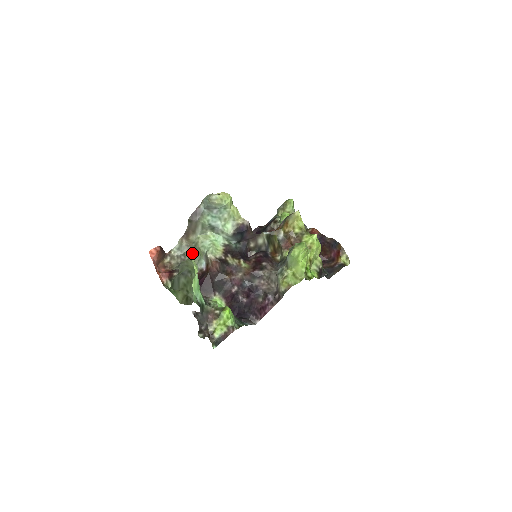
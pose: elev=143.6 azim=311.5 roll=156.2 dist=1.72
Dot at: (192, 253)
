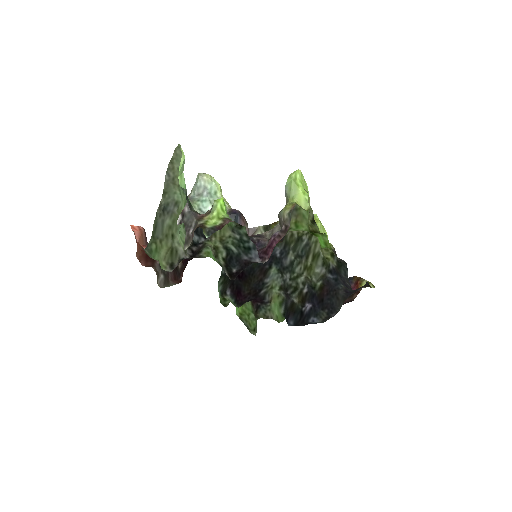
Dot at: occluded
